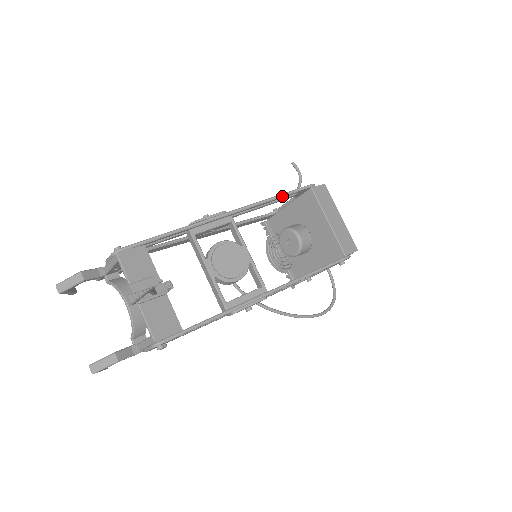
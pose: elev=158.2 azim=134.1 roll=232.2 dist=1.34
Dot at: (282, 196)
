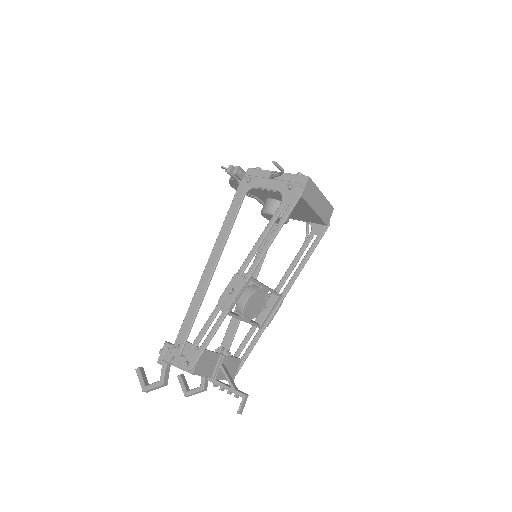
Dot at: occluded
